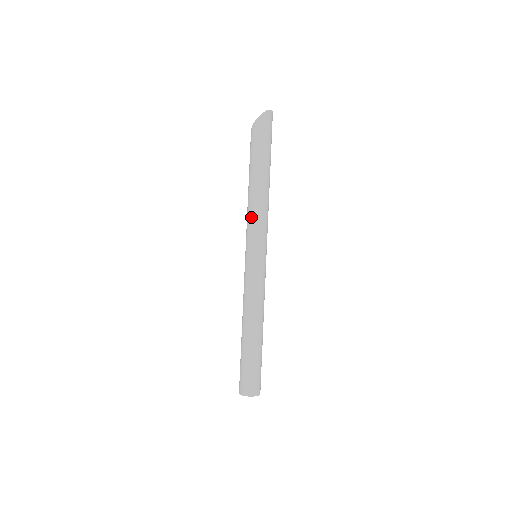
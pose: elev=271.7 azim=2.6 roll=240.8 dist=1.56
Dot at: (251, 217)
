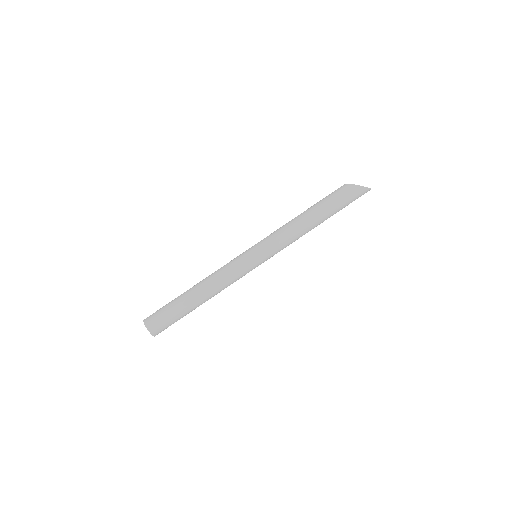
Dot at: (286, 235)
